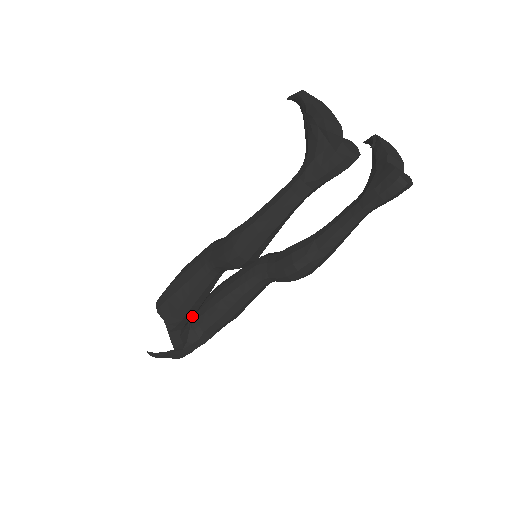
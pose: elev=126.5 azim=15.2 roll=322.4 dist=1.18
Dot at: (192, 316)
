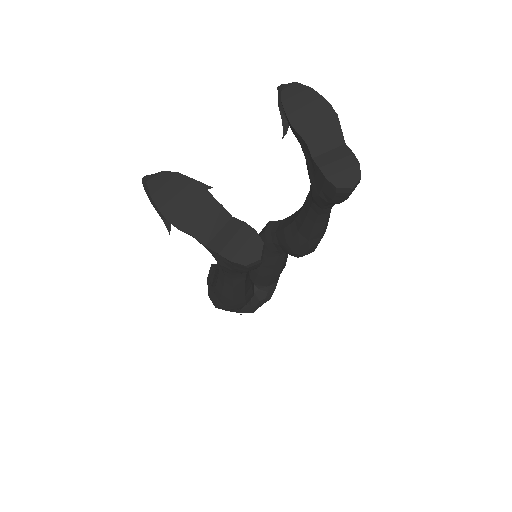
Dot at: occluded
